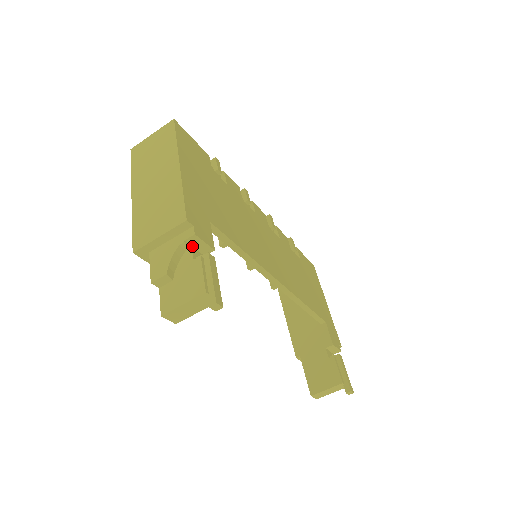
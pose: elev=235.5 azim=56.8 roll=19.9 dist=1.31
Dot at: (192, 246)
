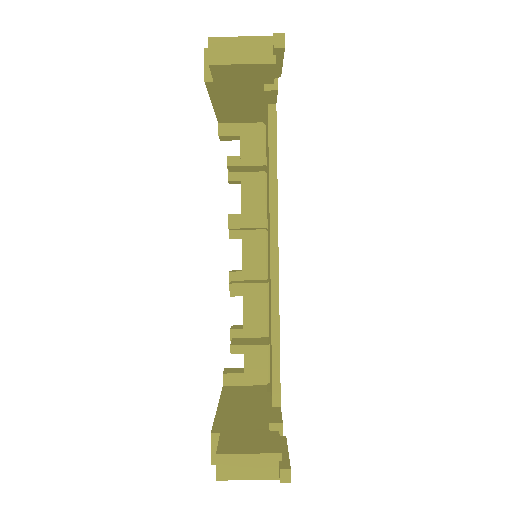
Dot at: occluded
